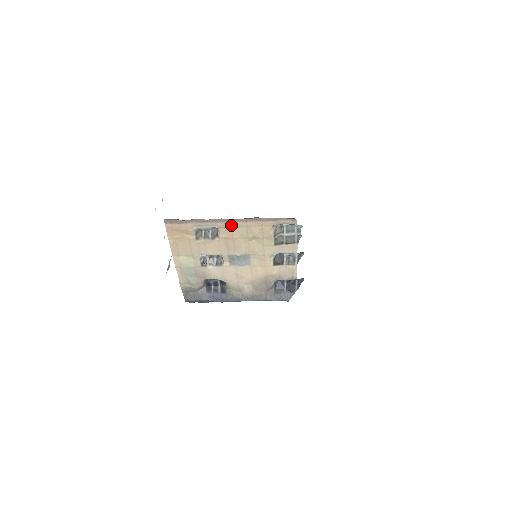
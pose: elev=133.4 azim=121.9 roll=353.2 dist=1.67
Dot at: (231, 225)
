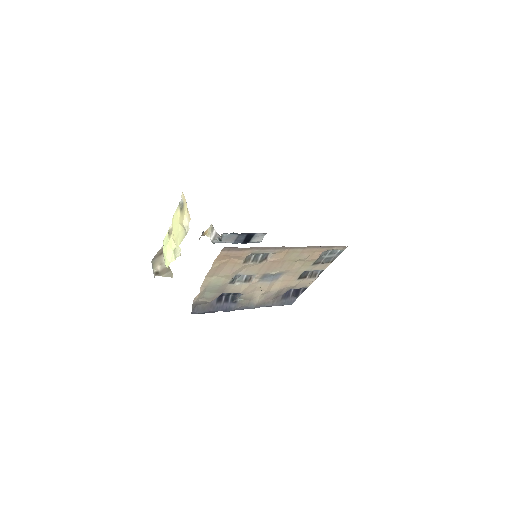
Dot at: (288, 251)
